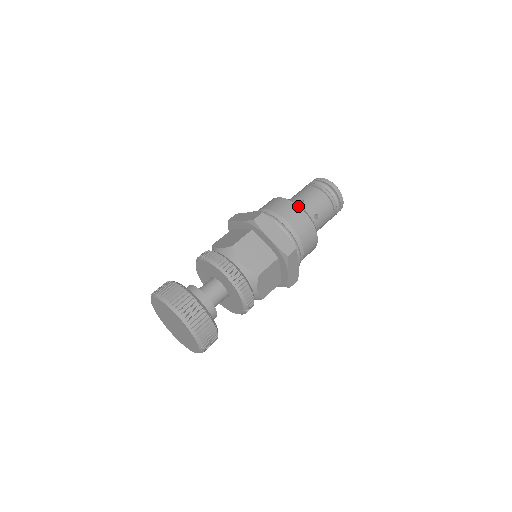
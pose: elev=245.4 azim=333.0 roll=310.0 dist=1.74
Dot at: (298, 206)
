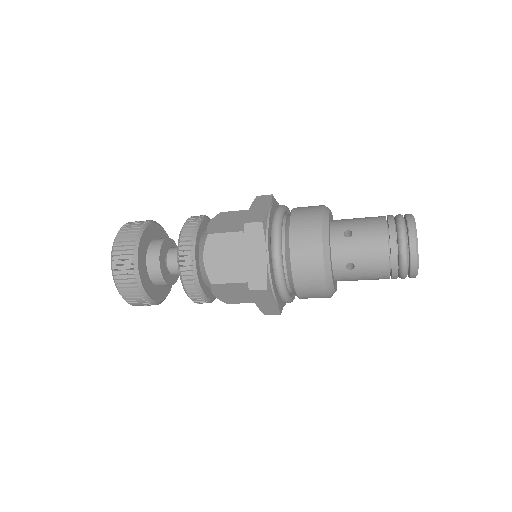
Dot at: (321, 241)
